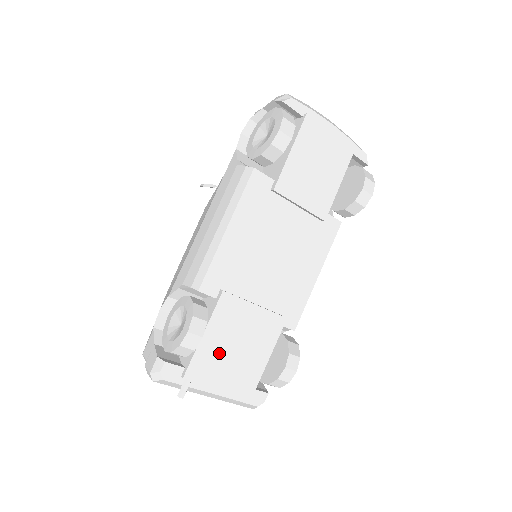
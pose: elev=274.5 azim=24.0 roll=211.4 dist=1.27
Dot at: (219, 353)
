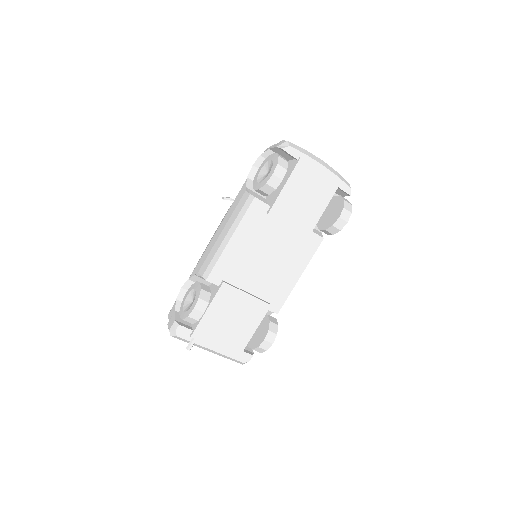
Dot at: (217, 324)
